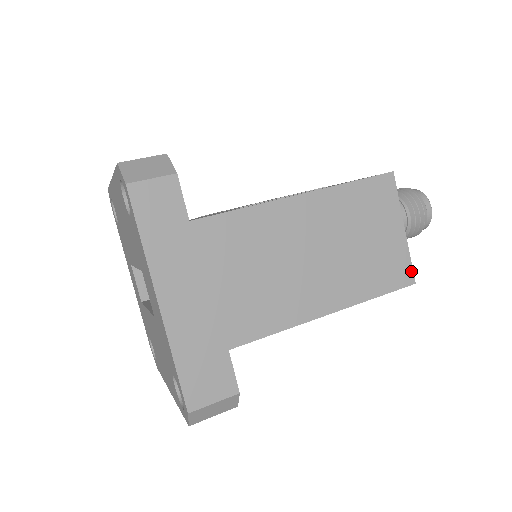
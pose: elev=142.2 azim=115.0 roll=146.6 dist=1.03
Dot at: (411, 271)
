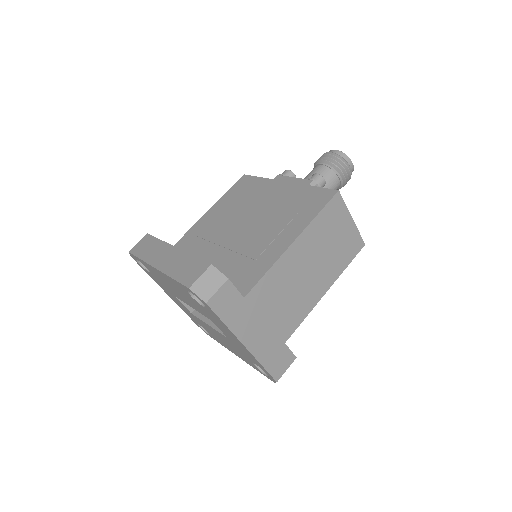
Dot at: (361, 240)
